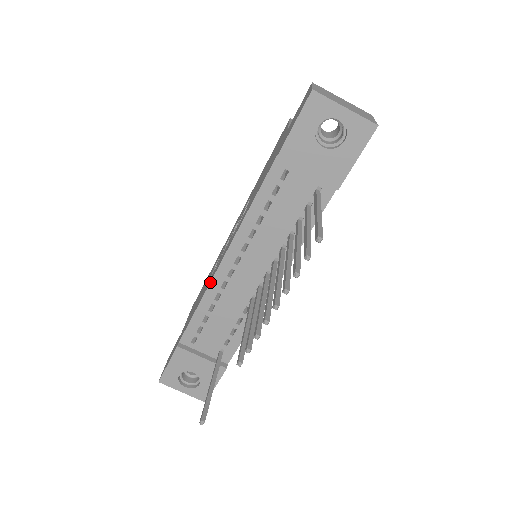
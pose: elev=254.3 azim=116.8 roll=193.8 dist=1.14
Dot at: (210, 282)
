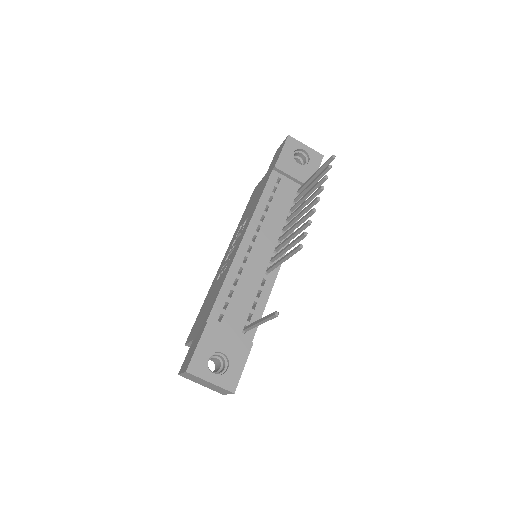
Dot at: (234, 257)
